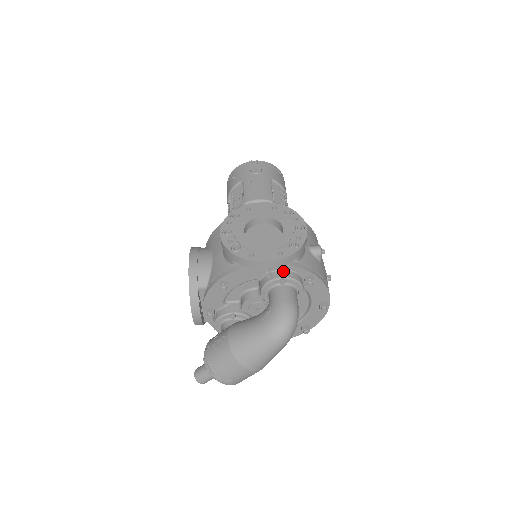
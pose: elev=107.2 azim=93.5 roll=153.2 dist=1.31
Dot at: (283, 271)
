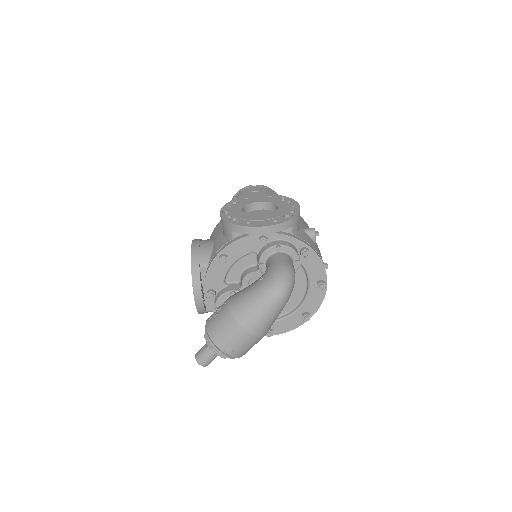
Dot at: (279, 241)
